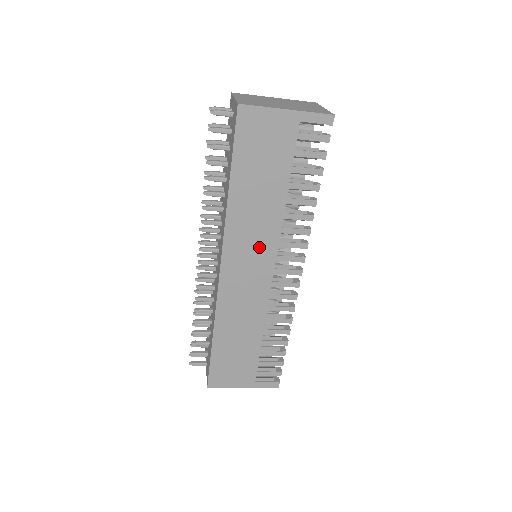
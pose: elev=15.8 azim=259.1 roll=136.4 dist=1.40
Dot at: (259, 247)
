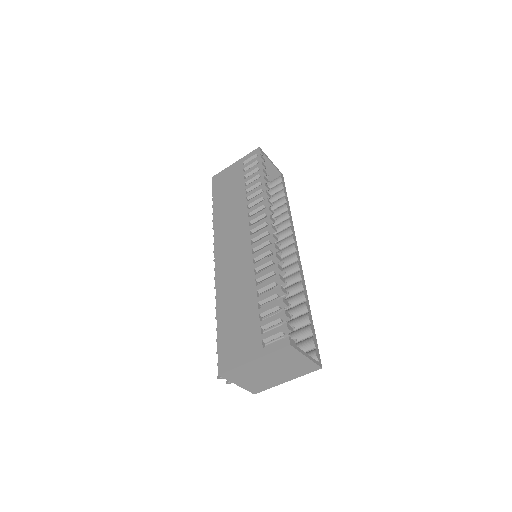
Dot at: (237, 229)
